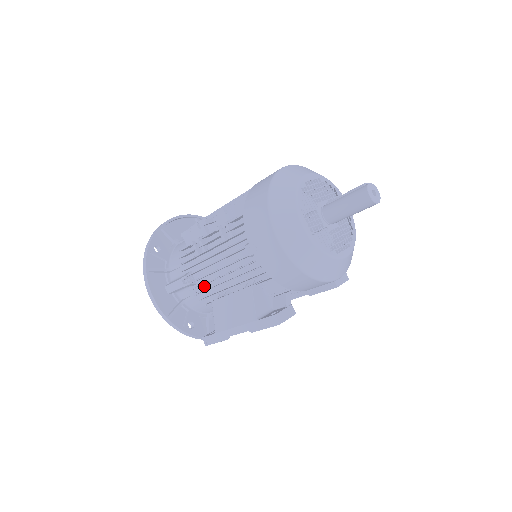
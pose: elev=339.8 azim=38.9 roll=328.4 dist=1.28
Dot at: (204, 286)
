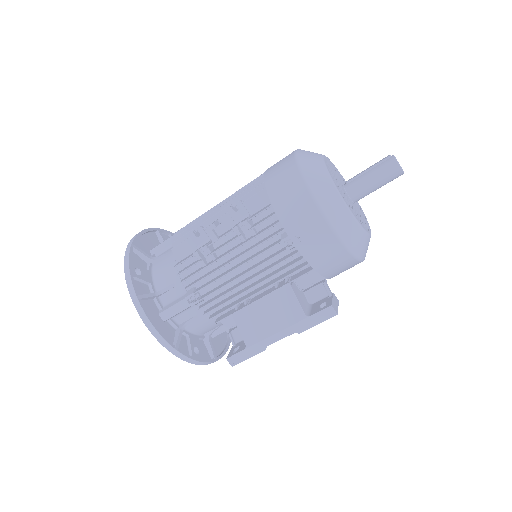
Dot at: occluded
